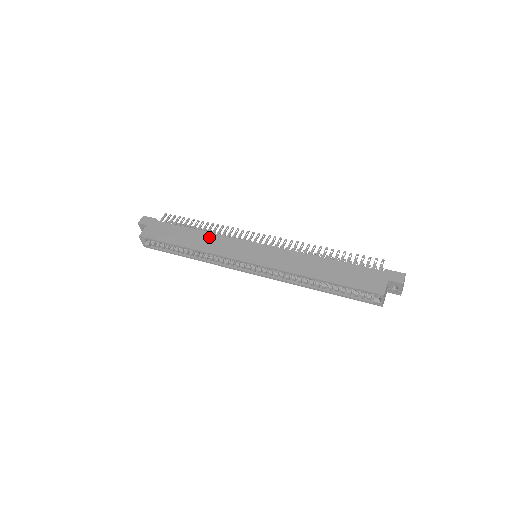
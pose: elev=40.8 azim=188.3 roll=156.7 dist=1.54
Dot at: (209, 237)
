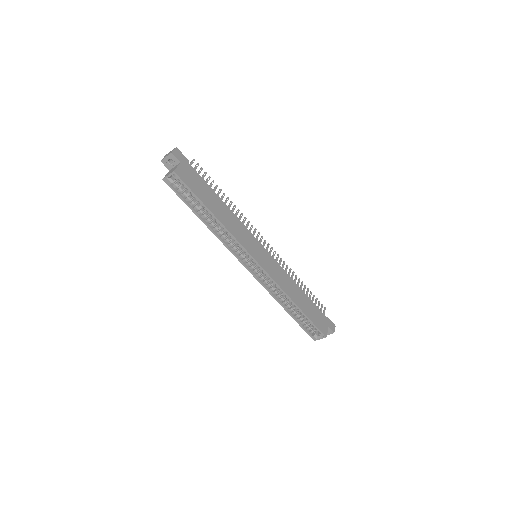
Dot at: (232, 216)
